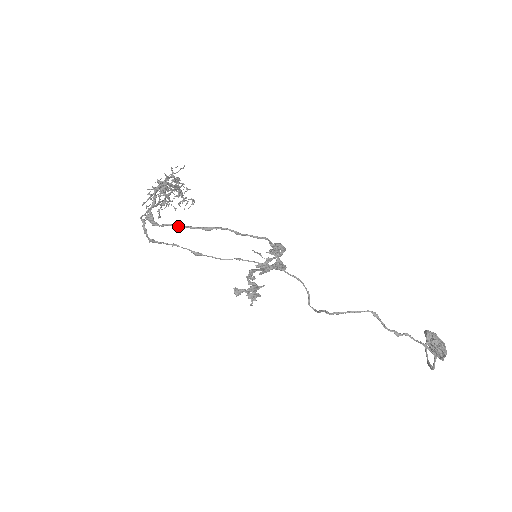
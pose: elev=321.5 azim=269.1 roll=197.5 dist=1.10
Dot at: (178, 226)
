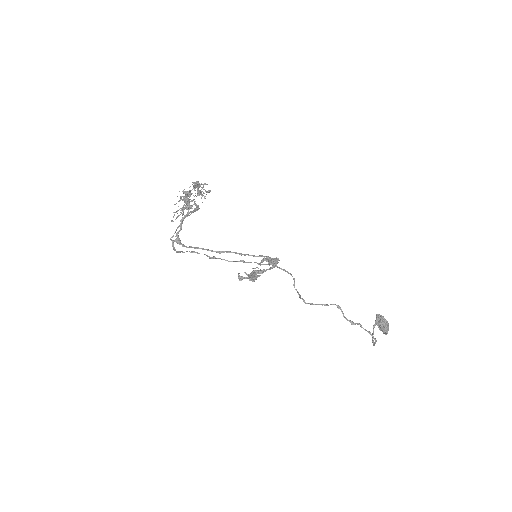
Dot at: (198, 248)
